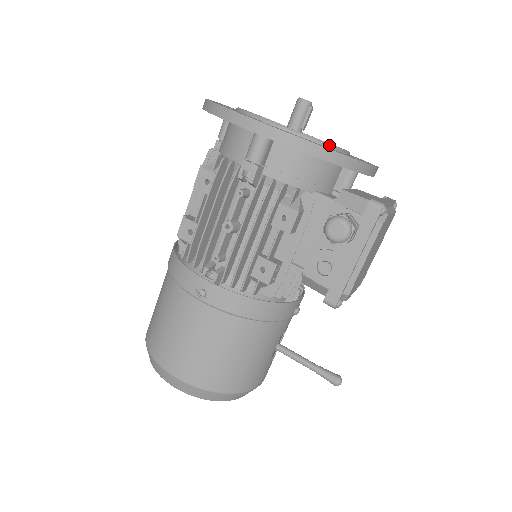
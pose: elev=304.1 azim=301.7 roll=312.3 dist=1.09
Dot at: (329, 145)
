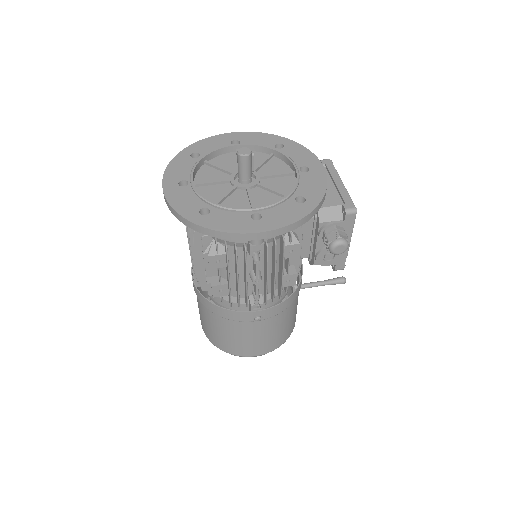
Dot at: (295, 189)
